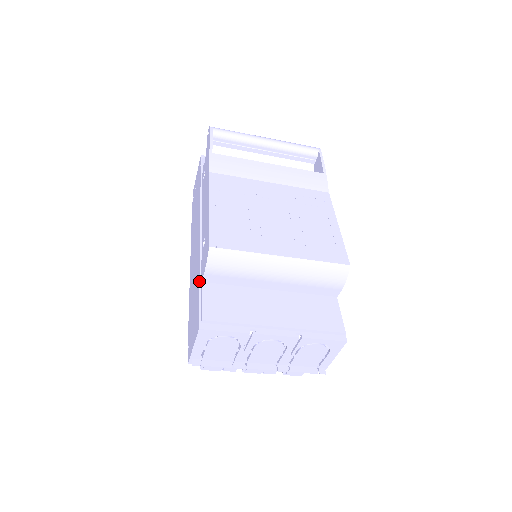
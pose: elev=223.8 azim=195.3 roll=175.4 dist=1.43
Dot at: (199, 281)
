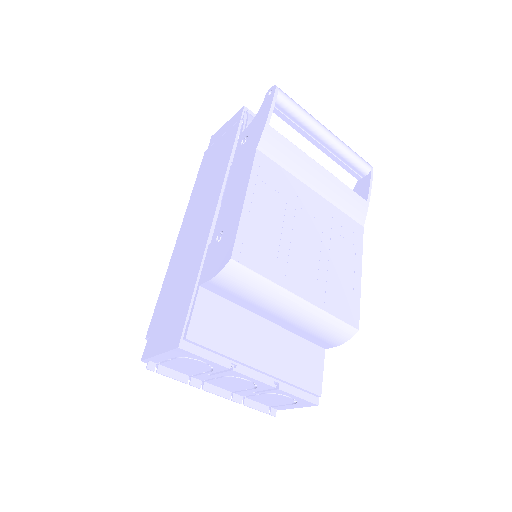
Dot at: (196, 281)
